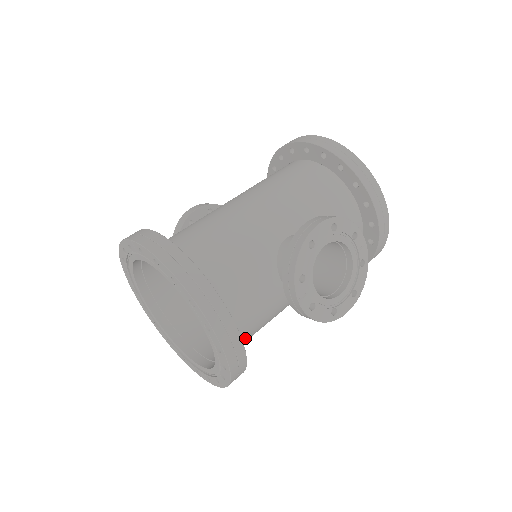
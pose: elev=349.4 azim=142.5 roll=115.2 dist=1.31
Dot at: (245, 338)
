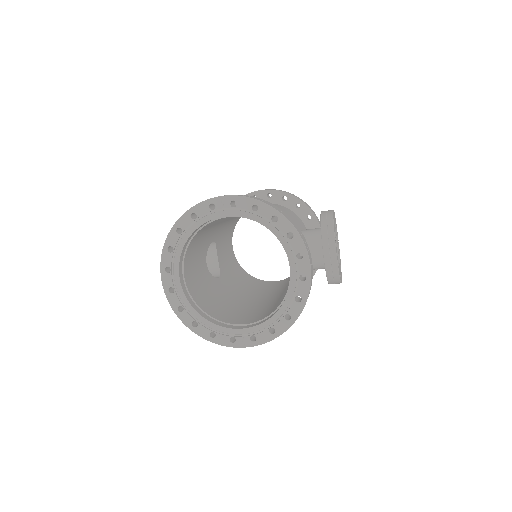
Dot at: occluded
